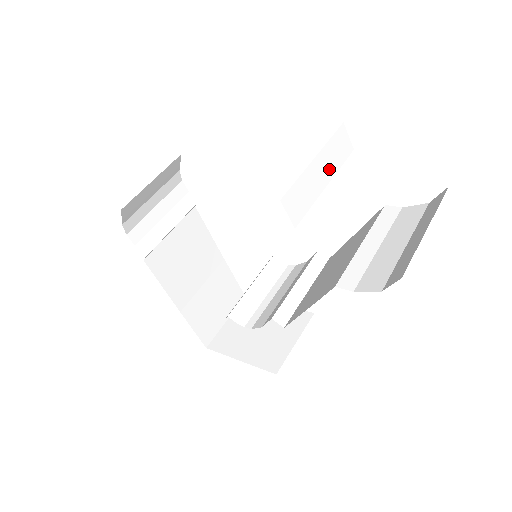
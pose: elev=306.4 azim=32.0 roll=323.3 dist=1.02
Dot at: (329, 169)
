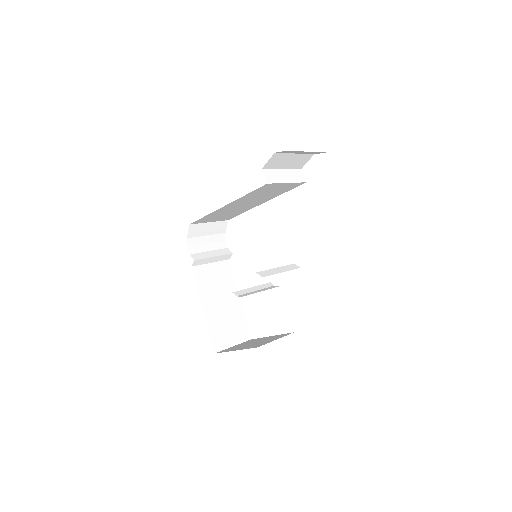
Dot at: (290, 178)
